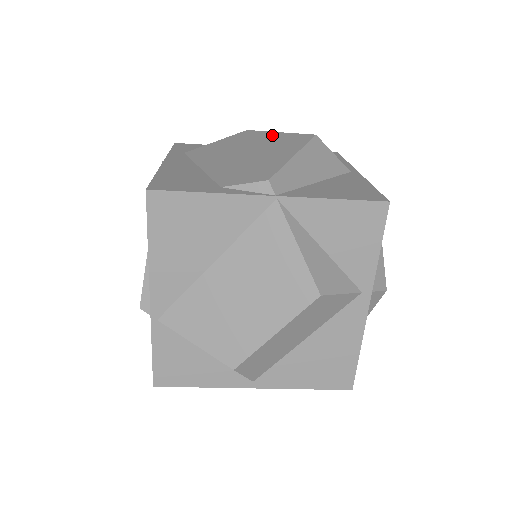
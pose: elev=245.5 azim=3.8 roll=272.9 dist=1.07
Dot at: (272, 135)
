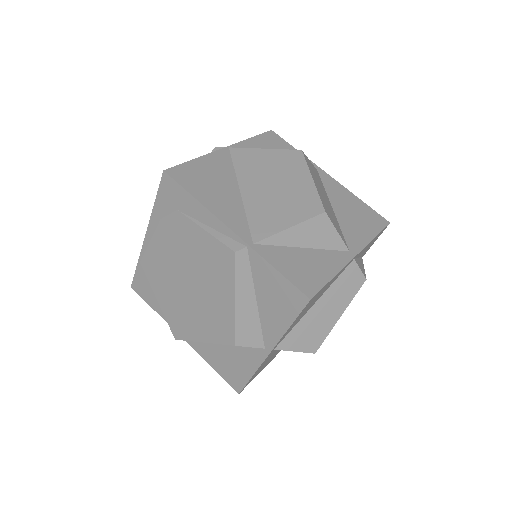
Dot at: occluded
